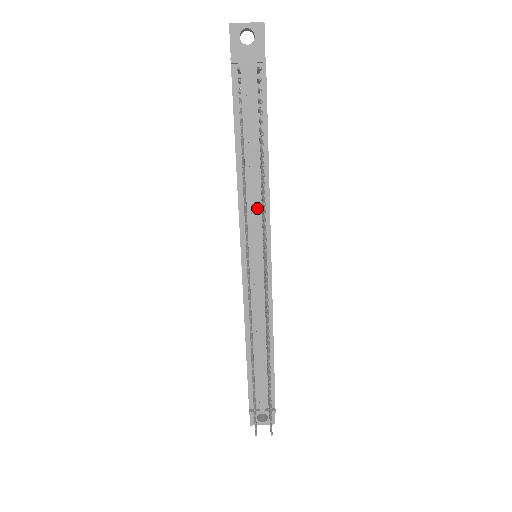
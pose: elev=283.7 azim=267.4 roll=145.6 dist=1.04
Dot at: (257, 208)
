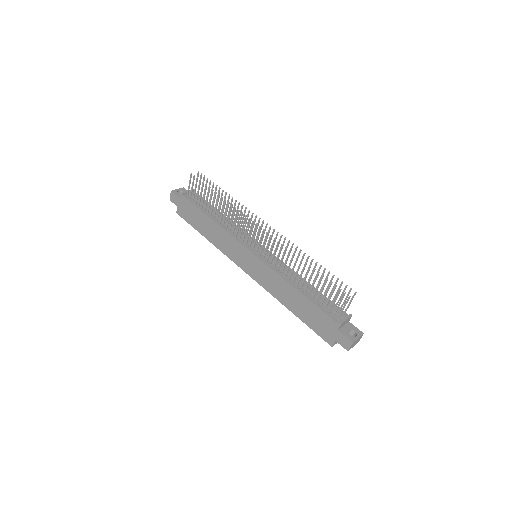
Dot at: occluded
